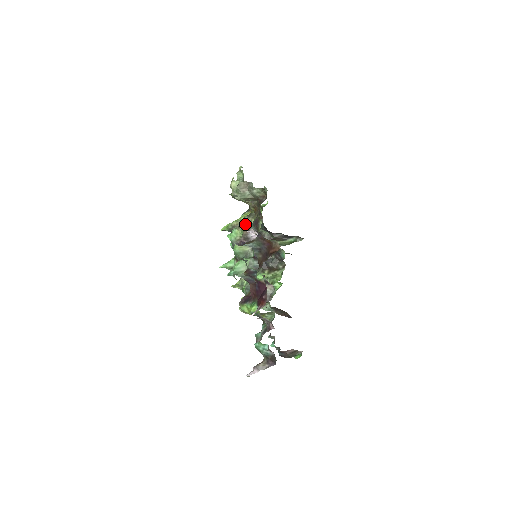
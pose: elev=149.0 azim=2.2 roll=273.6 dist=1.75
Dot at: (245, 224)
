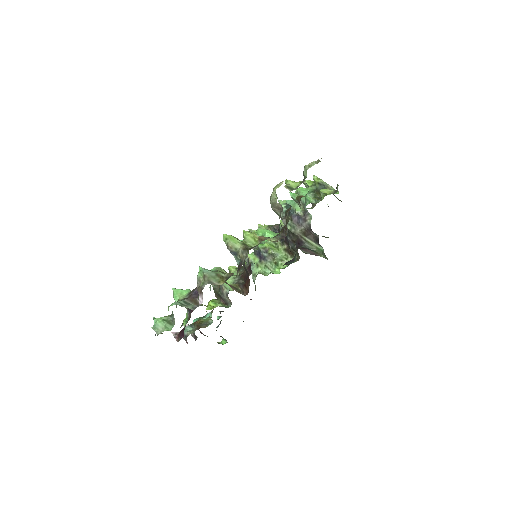
Dot at: (204, 284)
